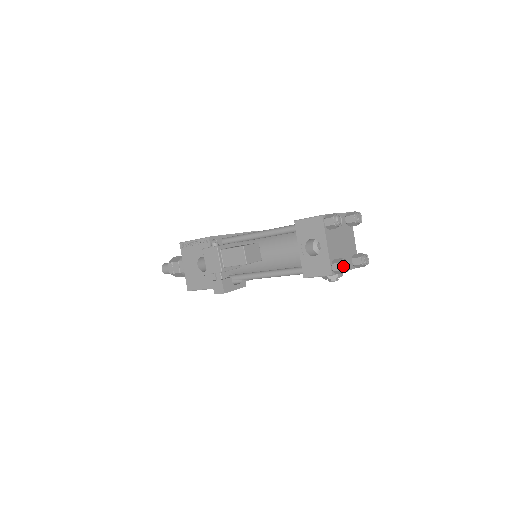
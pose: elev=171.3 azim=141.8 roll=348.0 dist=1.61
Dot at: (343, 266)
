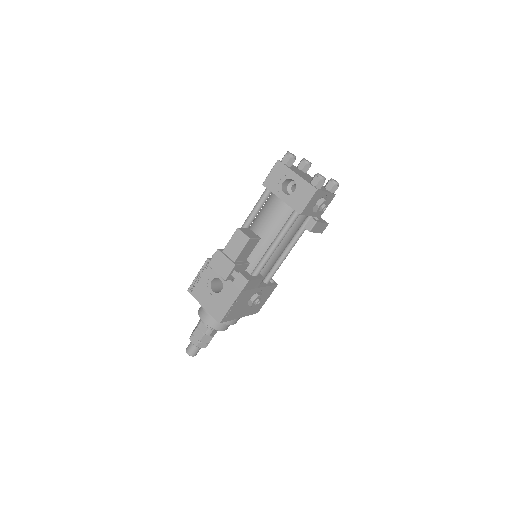
Dot at: (319, 176)
